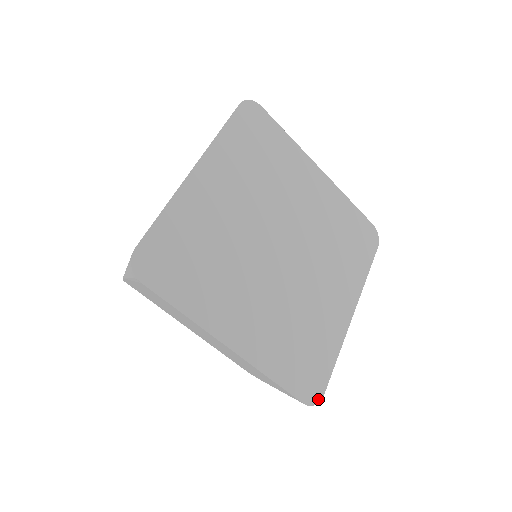
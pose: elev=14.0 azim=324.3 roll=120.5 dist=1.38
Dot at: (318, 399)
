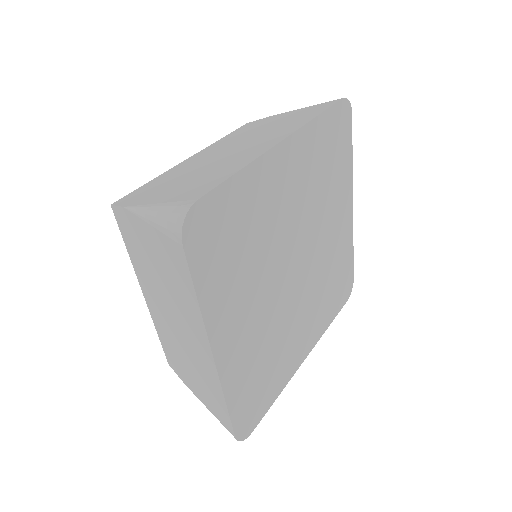
Dot at: (247, 435)
